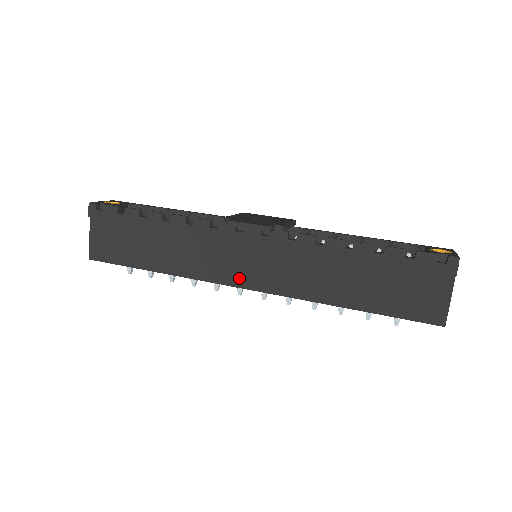
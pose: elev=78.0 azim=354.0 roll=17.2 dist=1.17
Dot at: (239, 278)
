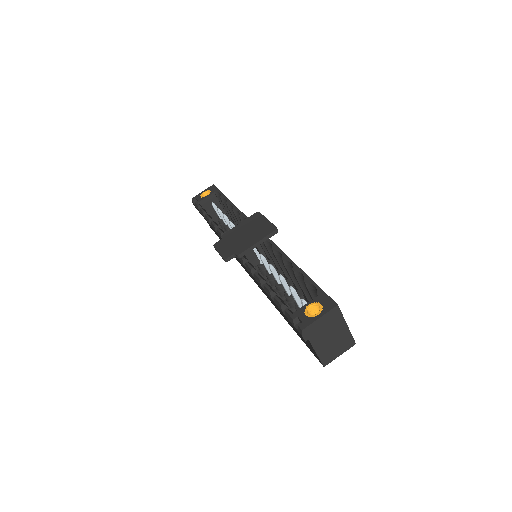
Dot at: occluded
